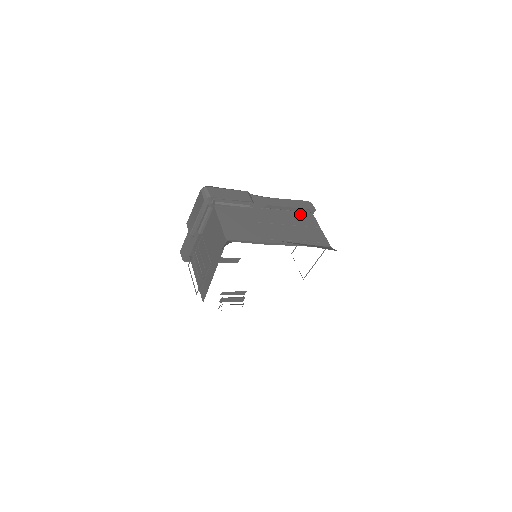
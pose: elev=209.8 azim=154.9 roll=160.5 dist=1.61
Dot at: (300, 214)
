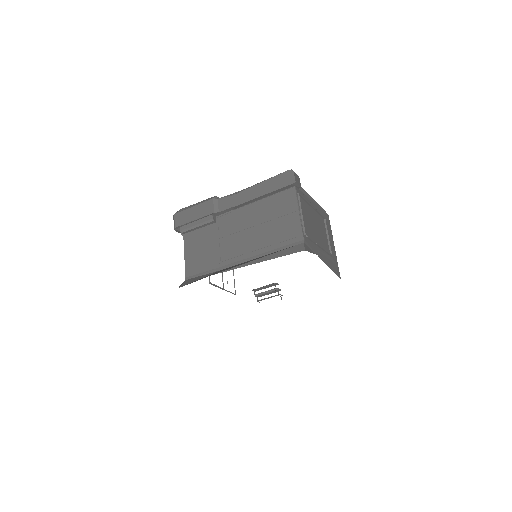
Dot at: (276, 198)
